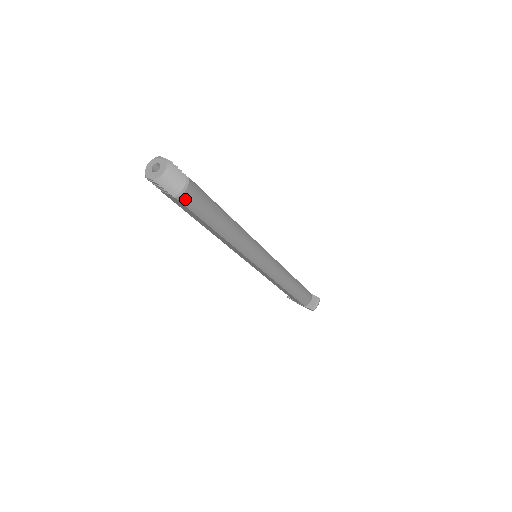
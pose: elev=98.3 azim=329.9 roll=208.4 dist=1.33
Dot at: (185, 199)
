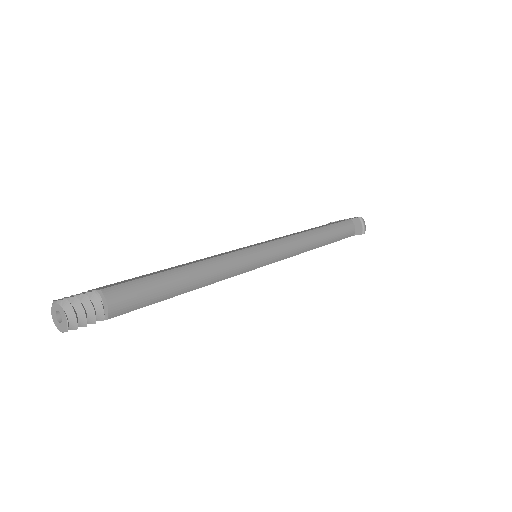
Dot at: (117, 311)
